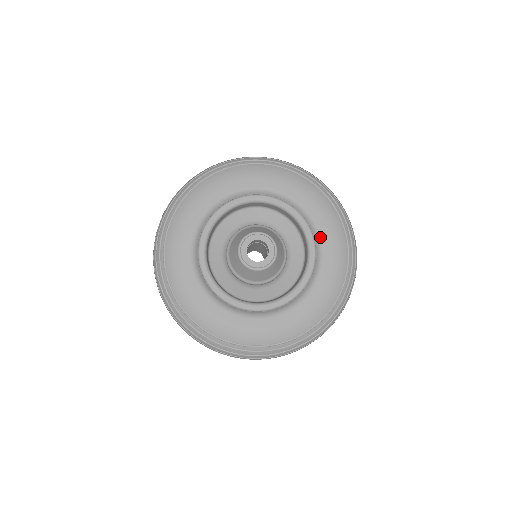
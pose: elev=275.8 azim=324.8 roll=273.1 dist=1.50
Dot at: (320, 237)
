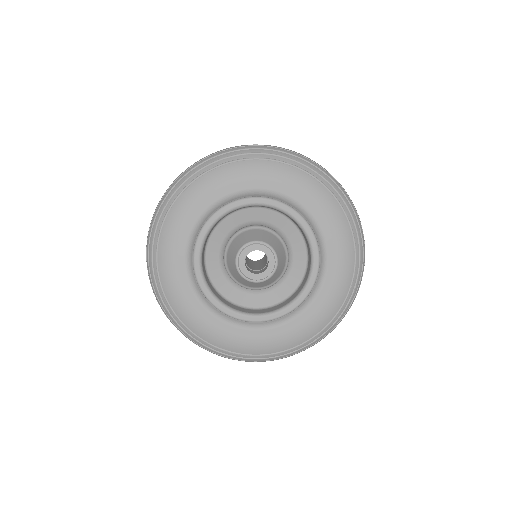
Dot at: (284, 196)
